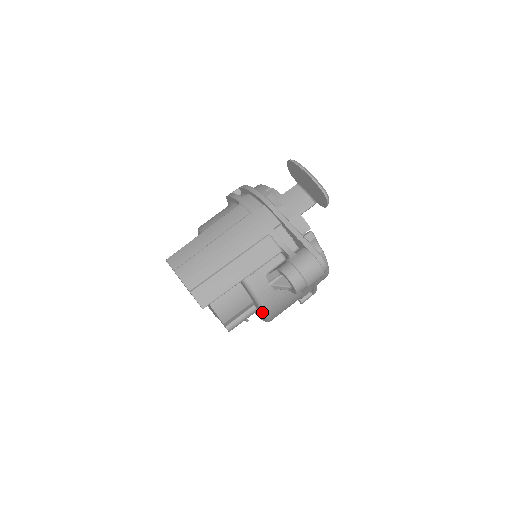
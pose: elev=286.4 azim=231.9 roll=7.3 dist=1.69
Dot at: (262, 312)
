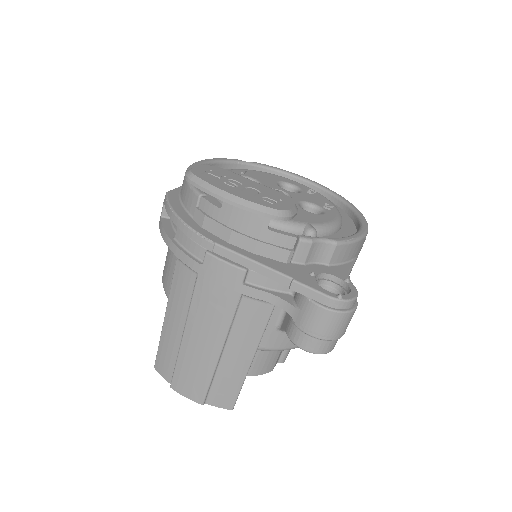
Dot at: occluded
